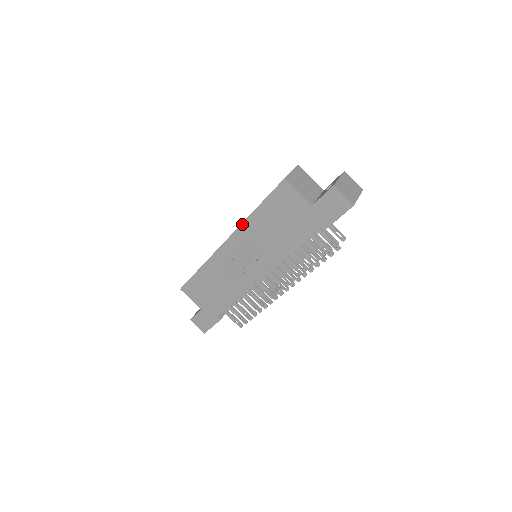
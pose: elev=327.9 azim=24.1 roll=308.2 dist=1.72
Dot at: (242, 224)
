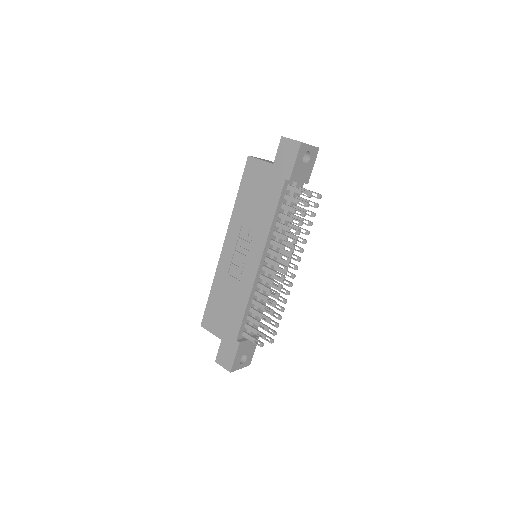
Dot at: (231, 218)
